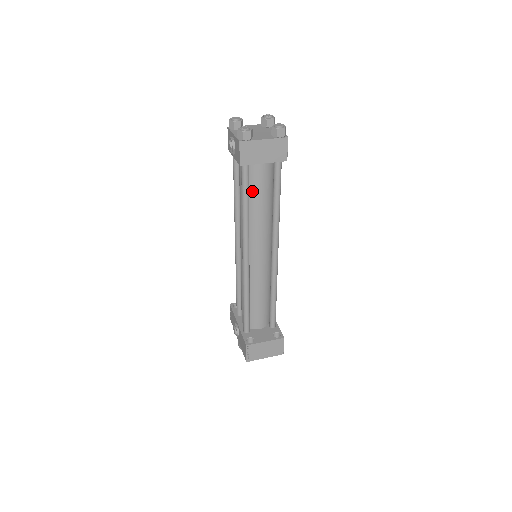
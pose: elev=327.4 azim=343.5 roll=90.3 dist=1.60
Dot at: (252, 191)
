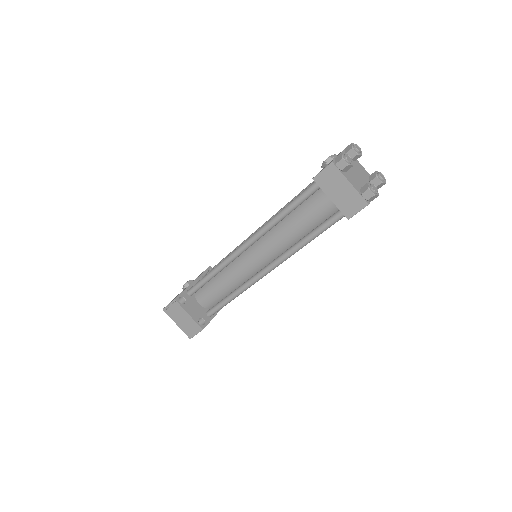
Dot at: (302, 208)
